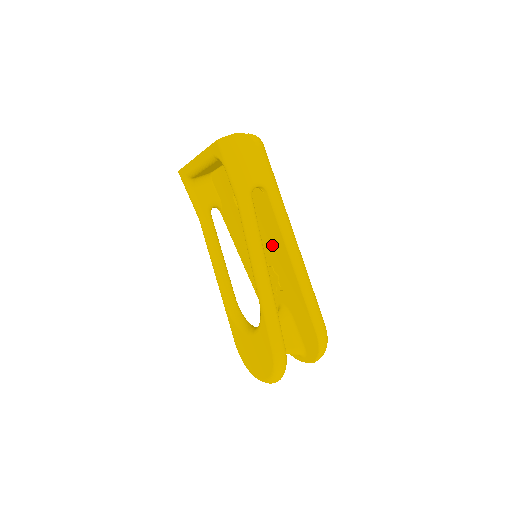
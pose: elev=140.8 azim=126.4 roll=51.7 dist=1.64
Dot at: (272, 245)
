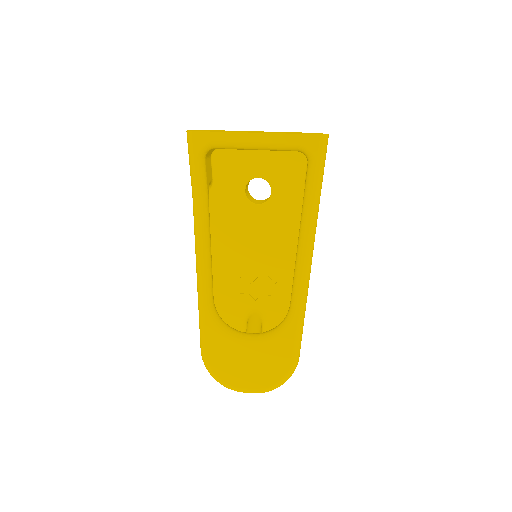
Dot at: (286, 249)
